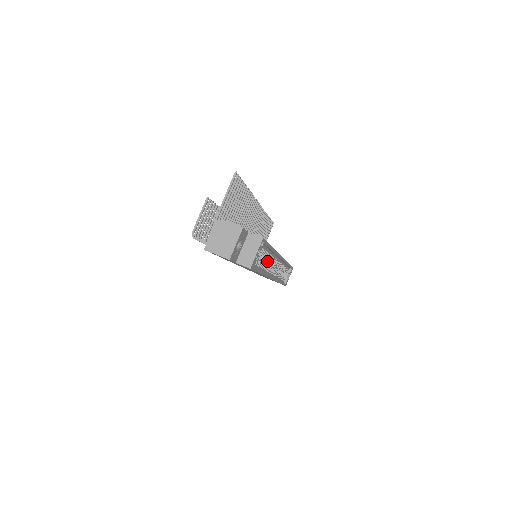
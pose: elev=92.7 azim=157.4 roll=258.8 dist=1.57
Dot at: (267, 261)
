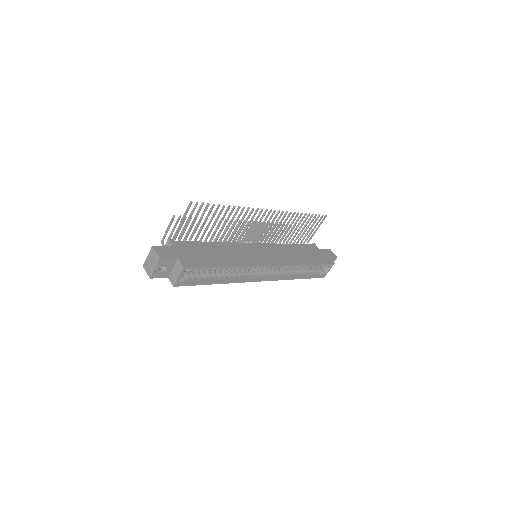
Dot at: occluded
